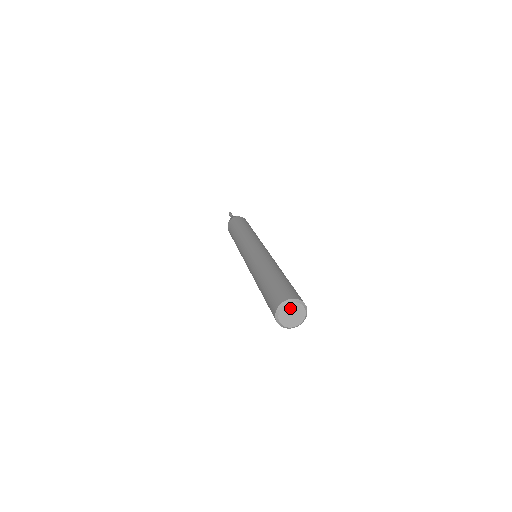
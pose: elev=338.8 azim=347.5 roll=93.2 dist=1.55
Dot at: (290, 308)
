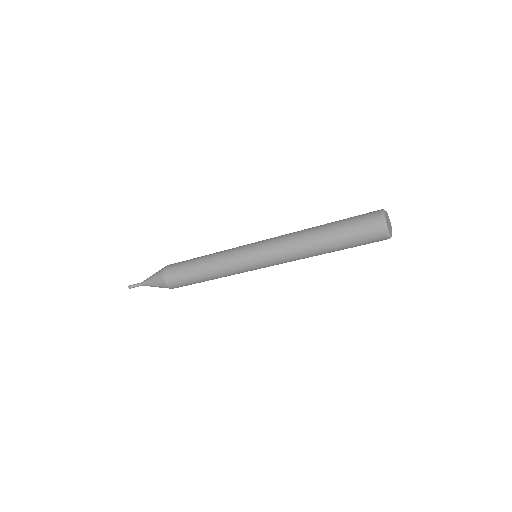
Dot at: (387, 216)
